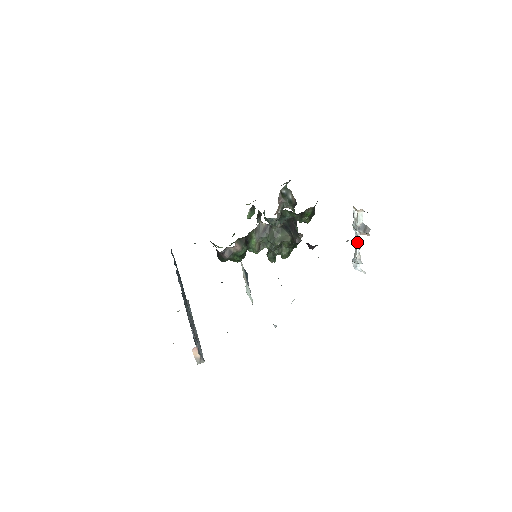
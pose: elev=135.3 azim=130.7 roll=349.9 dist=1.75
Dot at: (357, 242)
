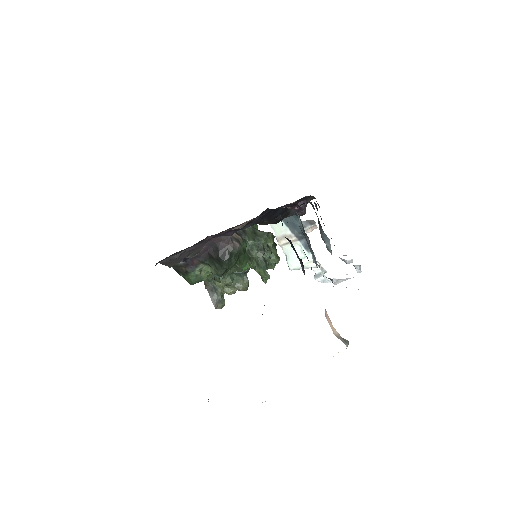
Dot at: occluded
